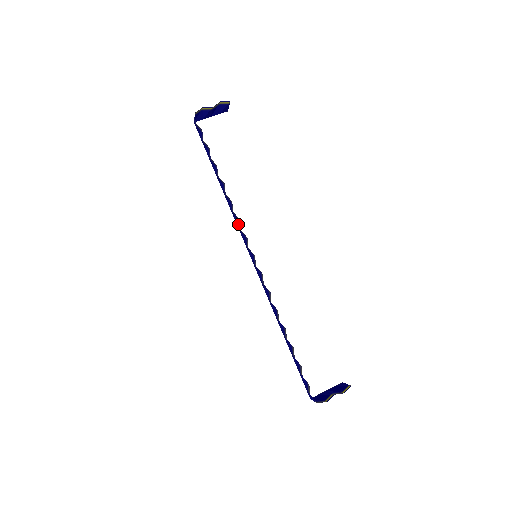
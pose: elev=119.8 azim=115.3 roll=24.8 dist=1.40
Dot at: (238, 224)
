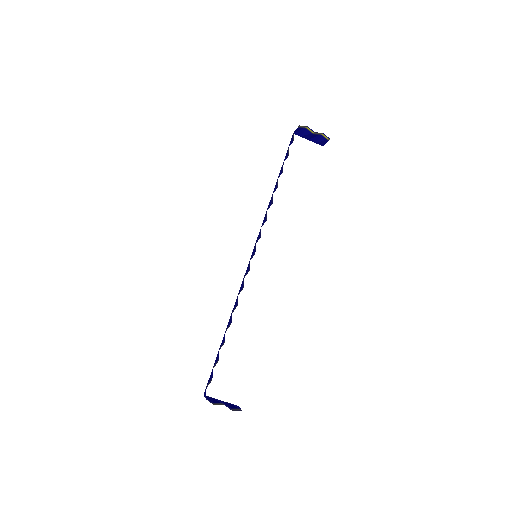
Dot at: (263, 223)
